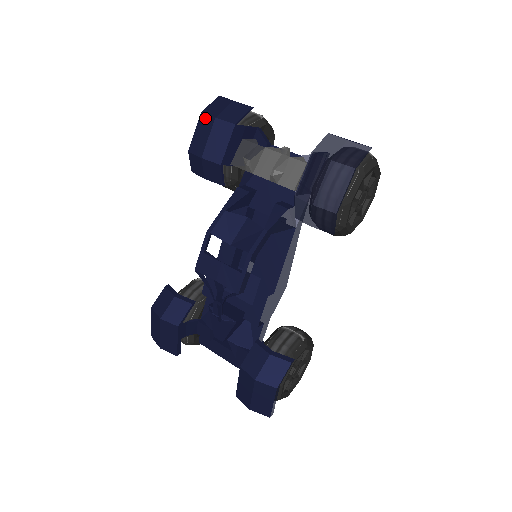
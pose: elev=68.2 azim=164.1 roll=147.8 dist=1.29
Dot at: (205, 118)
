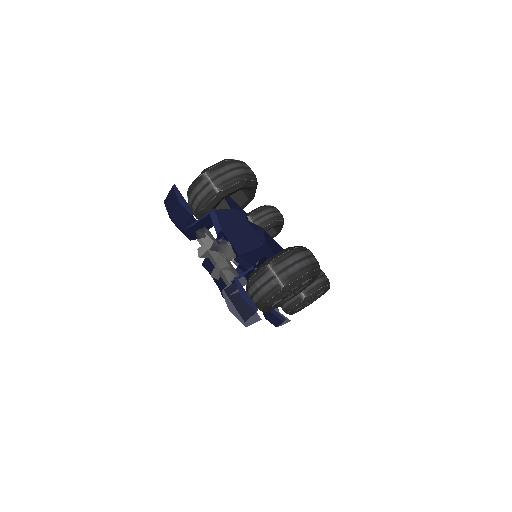
Dot at: (167, 210)
